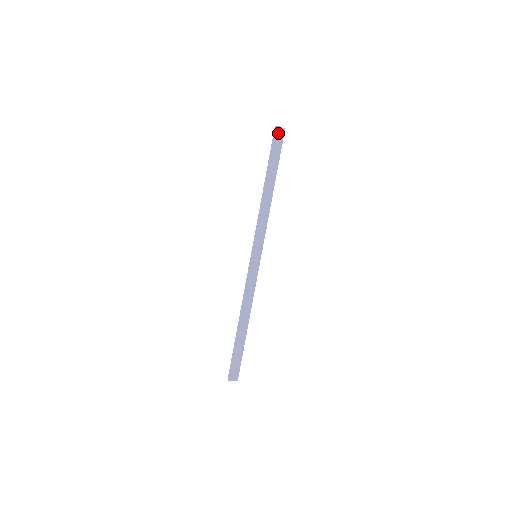
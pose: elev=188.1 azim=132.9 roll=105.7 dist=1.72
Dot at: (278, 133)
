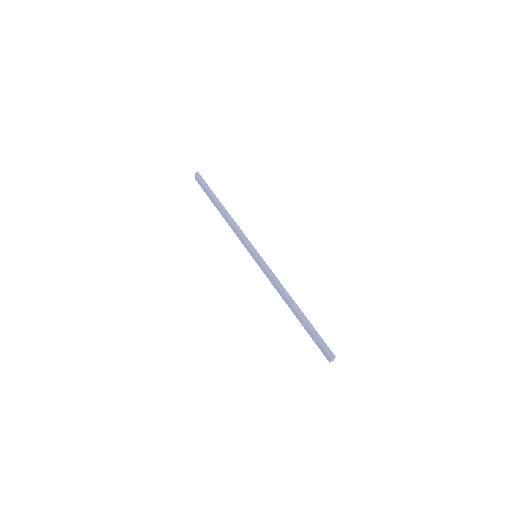
Dot at: (200, 177)
